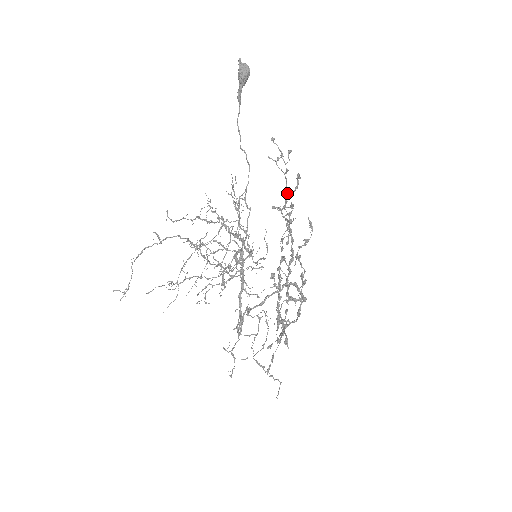
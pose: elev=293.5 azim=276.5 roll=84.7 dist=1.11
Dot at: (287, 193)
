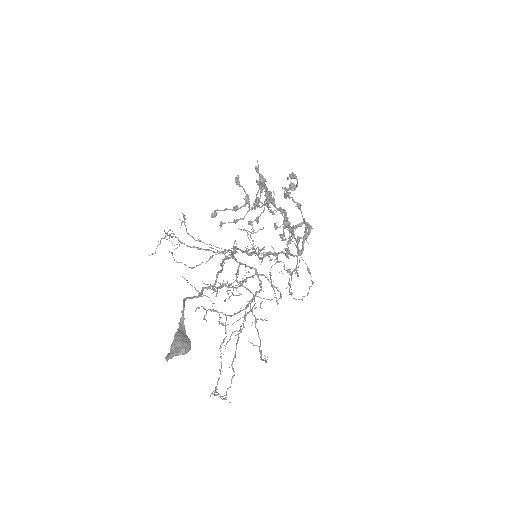
Dot at: (258, 206)
